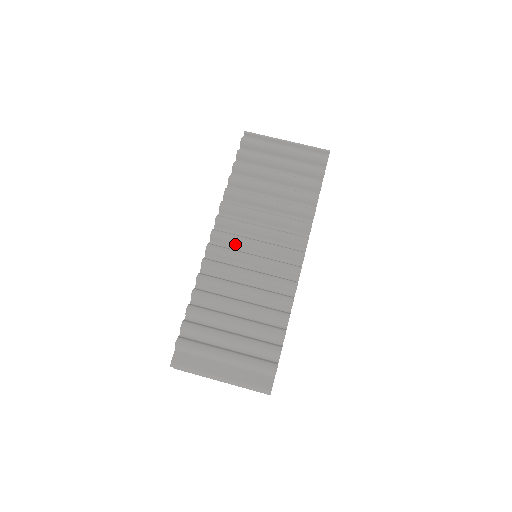
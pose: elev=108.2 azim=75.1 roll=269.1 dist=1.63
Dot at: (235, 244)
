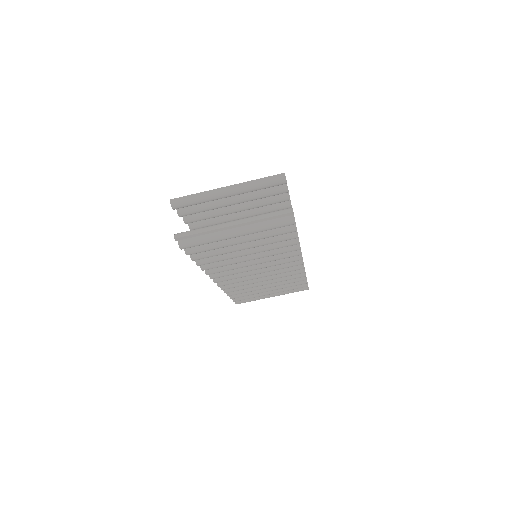
Dot at: occluded
